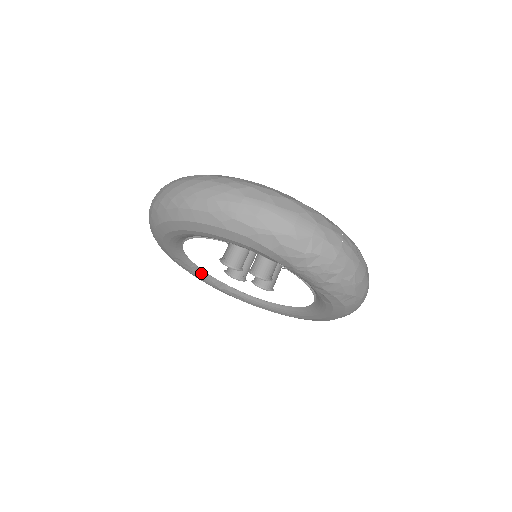
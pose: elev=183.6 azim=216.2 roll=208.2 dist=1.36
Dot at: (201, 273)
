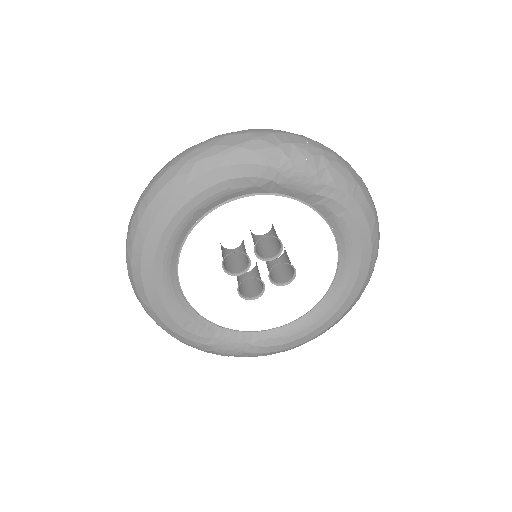
Dot at: (221, 334)
